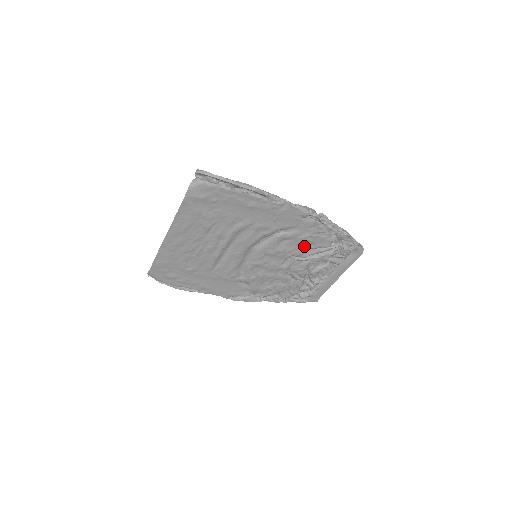
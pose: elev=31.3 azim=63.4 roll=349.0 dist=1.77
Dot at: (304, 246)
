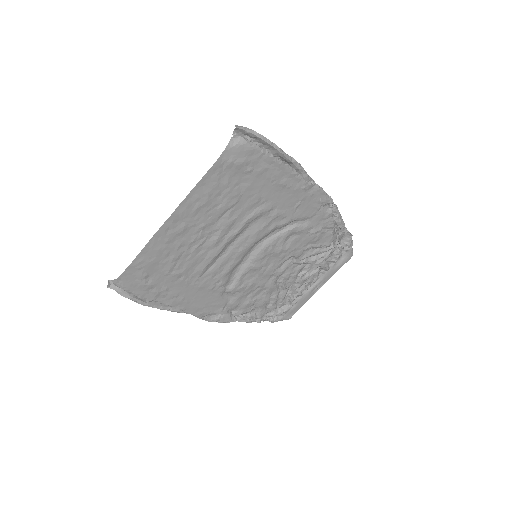
Dot at: (307, 244)
